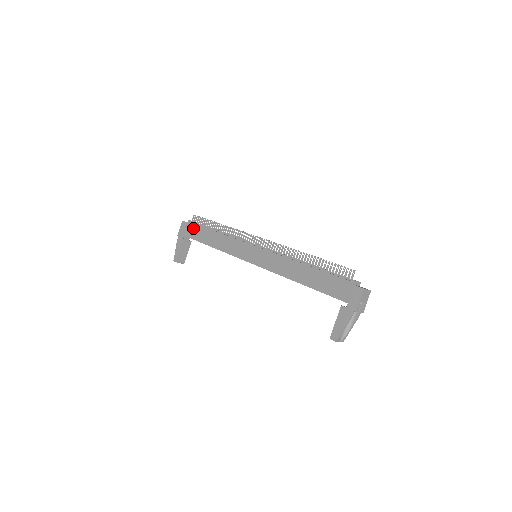
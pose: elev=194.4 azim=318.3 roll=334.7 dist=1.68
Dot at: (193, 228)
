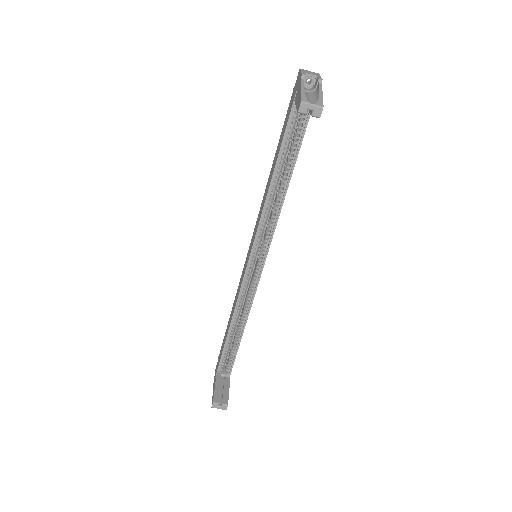
Dot at: (220, 352)
